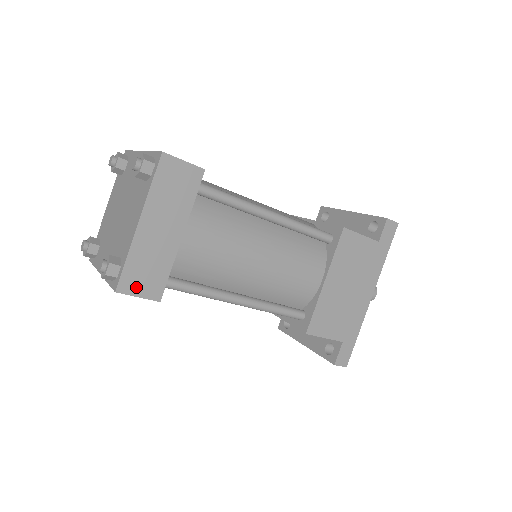
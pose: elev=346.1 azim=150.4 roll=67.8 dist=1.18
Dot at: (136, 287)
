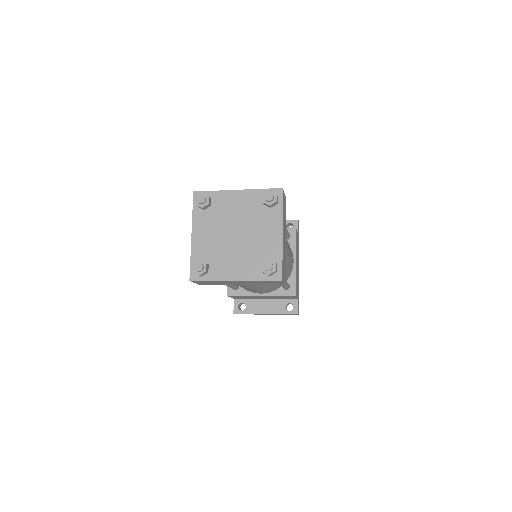
Dot at: occluded
